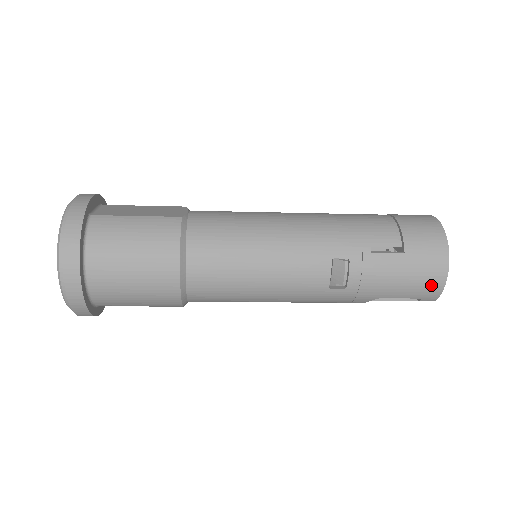
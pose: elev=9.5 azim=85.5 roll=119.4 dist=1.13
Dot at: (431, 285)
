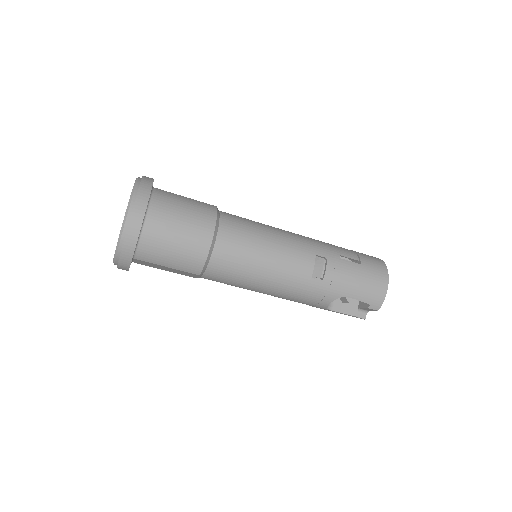
Dot at: (378, 291)
